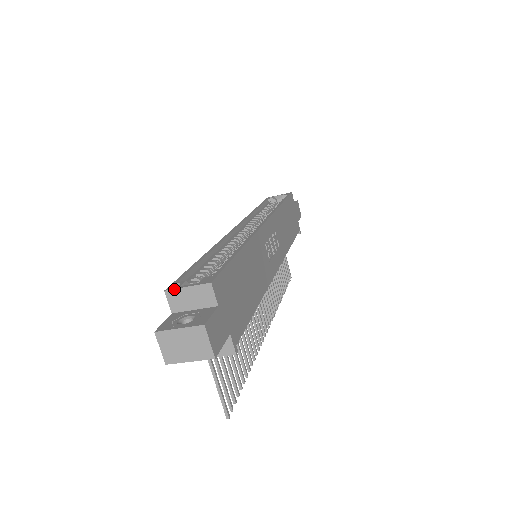
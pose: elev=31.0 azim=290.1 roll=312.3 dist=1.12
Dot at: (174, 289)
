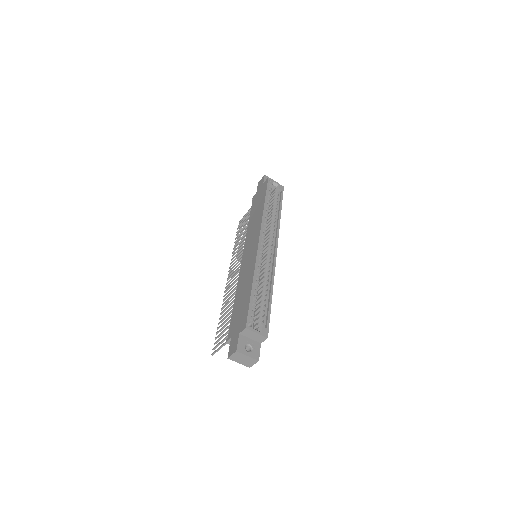
Dot at: (251, 330)
